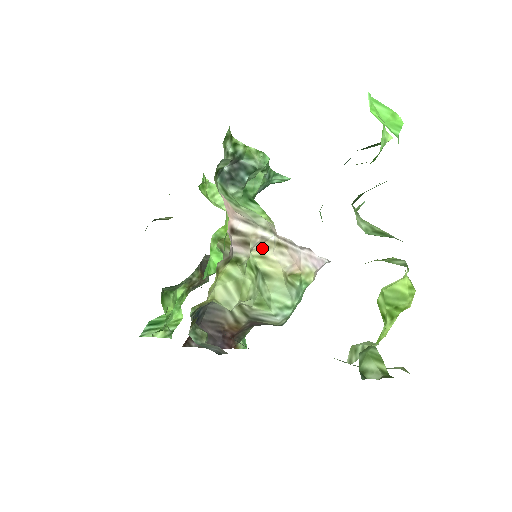
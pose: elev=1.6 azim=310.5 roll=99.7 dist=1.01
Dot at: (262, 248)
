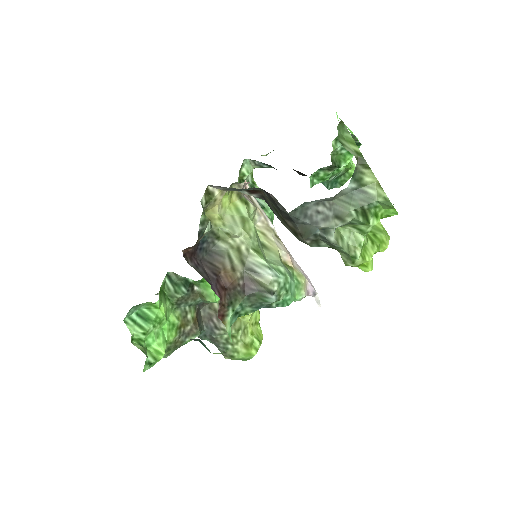
Dot at: (264, 229)
